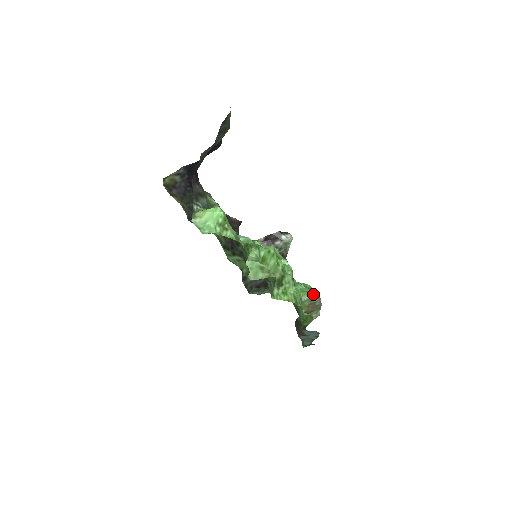
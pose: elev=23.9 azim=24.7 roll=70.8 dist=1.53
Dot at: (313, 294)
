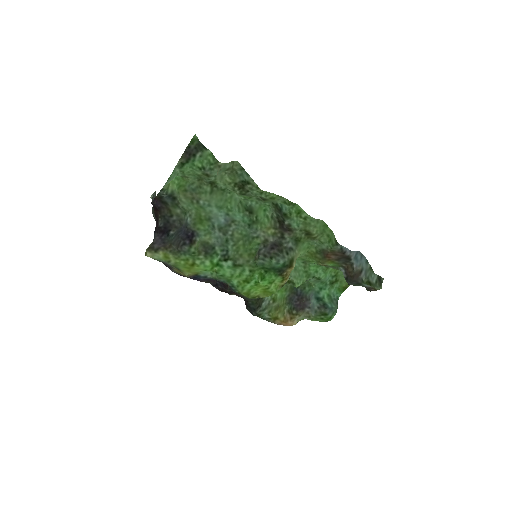
Dot at: occluded
